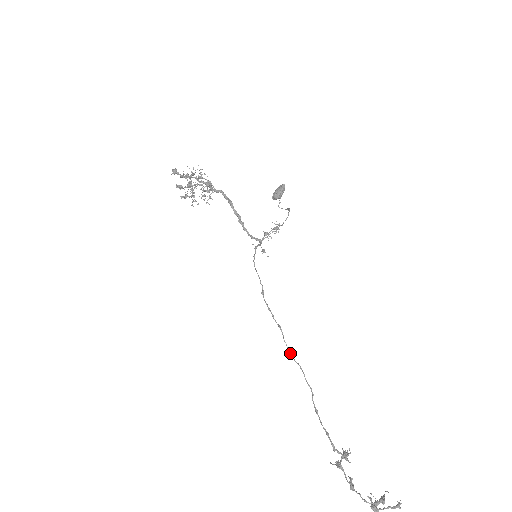
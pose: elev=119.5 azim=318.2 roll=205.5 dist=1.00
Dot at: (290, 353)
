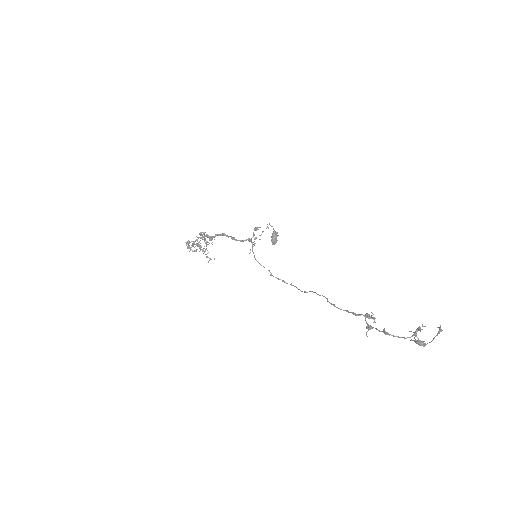
Dot at: occluded
